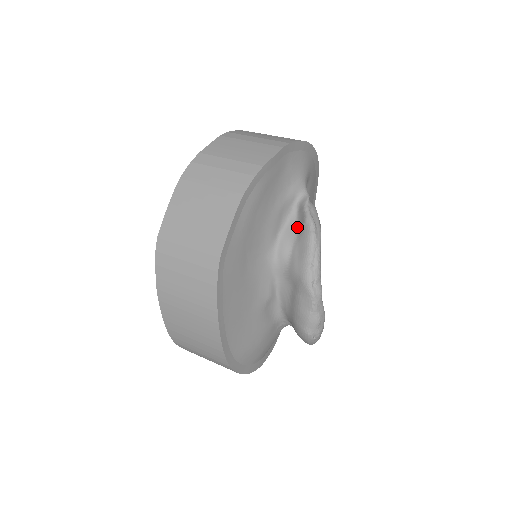
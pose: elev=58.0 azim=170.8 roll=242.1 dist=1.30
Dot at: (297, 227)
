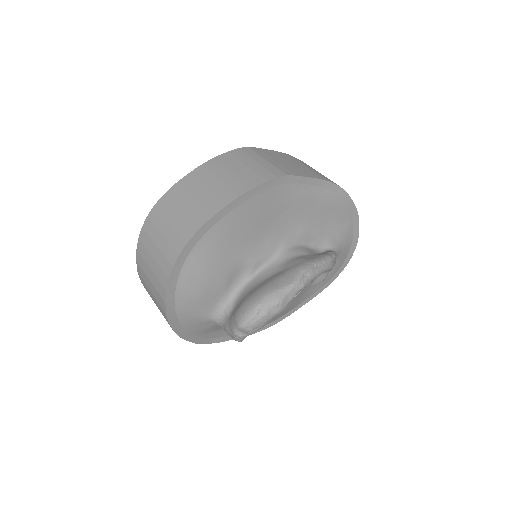
Dot at: (317, 254)
